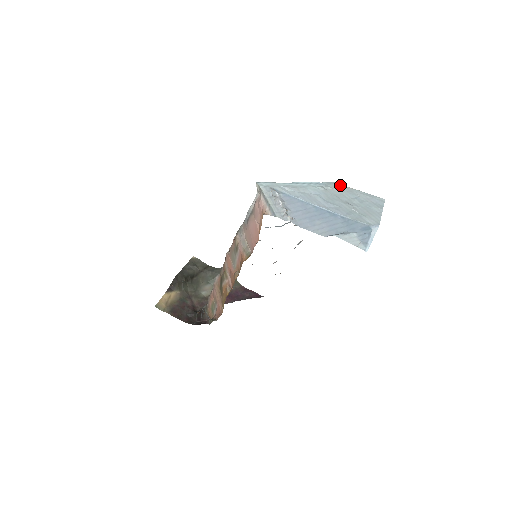
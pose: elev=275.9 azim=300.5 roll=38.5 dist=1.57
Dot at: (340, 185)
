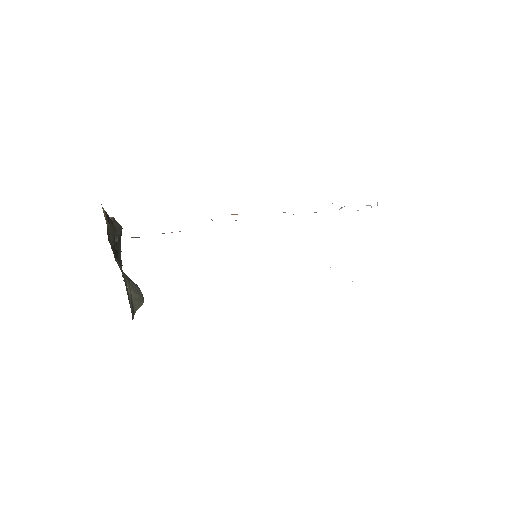
Dot at: occluded
